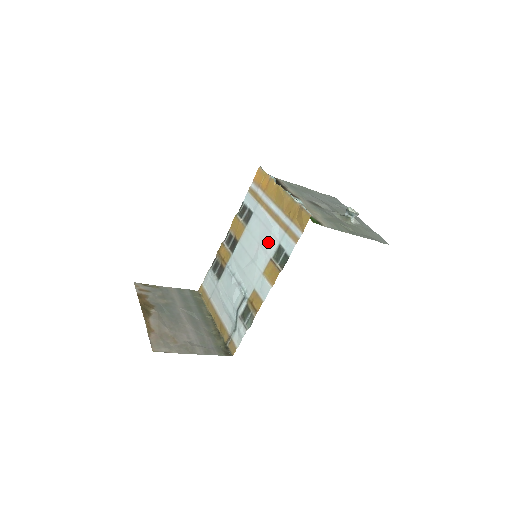
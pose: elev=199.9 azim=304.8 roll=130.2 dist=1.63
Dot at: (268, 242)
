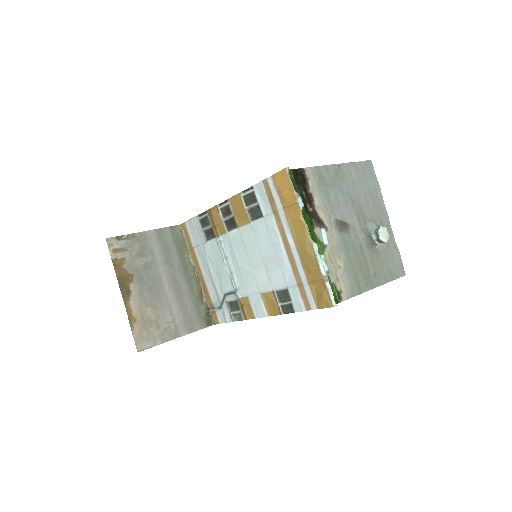
Dot at: (274, 273)
